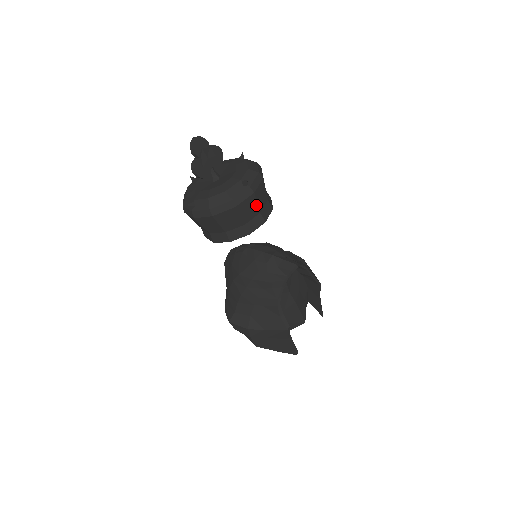
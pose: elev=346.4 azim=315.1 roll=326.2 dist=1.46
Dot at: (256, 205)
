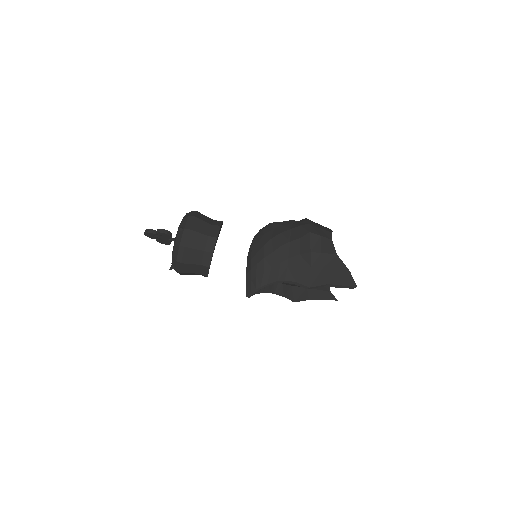
Dot at: (191, 273)
